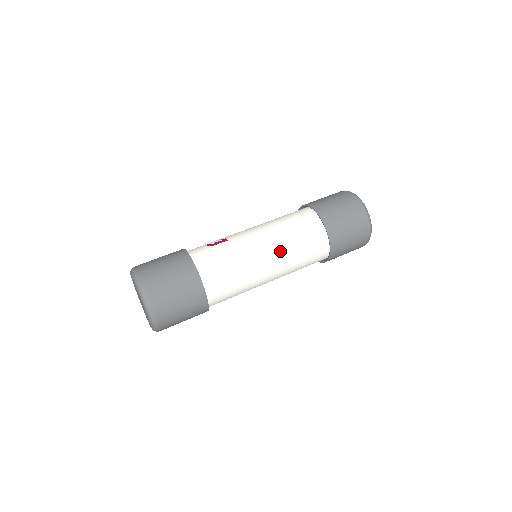
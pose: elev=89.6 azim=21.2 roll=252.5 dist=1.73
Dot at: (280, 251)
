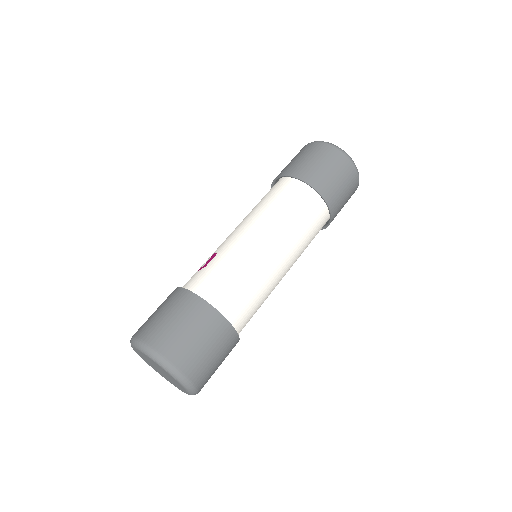
Dot at: (278, 233)
